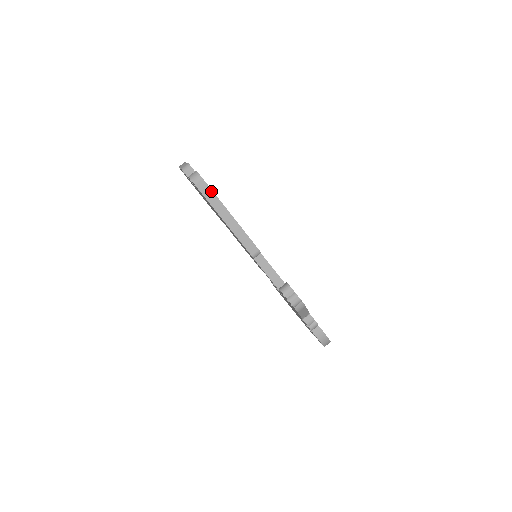
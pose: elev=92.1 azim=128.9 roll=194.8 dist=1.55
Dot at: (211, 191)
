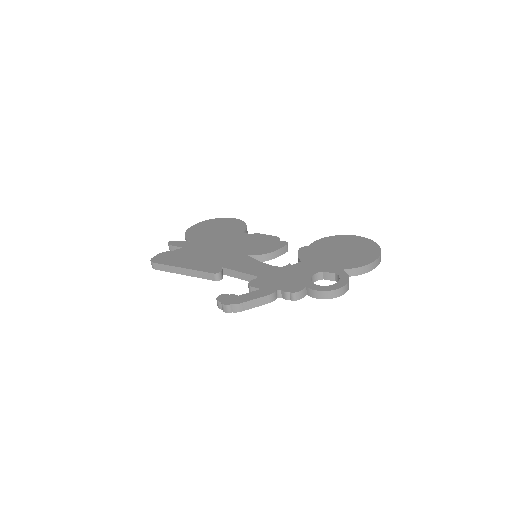
Dot at: (162, 265)
